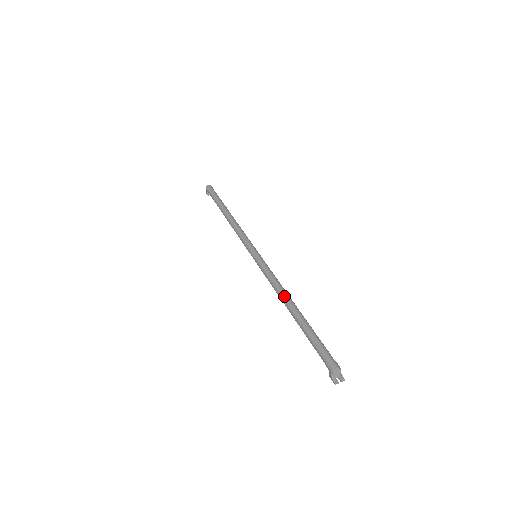
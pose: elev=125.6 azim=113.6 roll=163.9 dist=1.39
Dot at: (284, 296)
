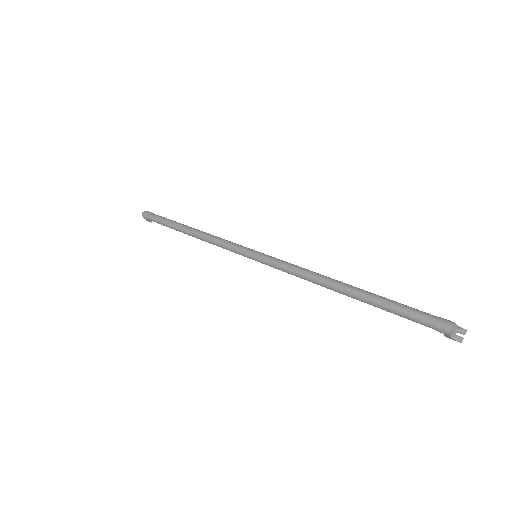
Dot at: (324, 282)
